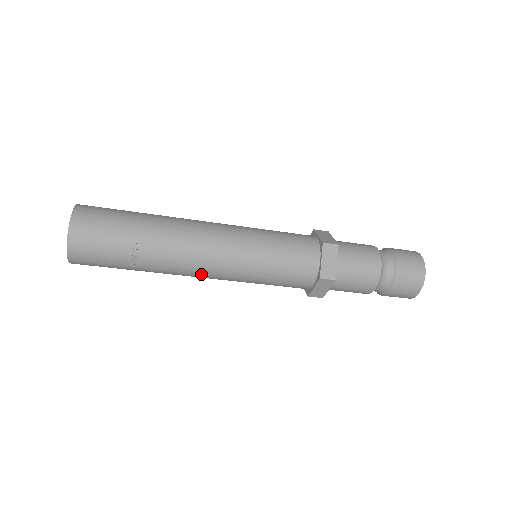
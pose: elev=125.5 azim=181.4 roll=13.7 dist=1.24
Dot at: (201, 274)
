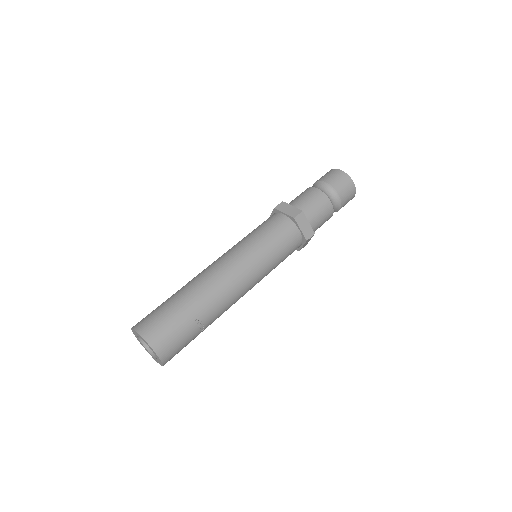
Dot at: occluded
